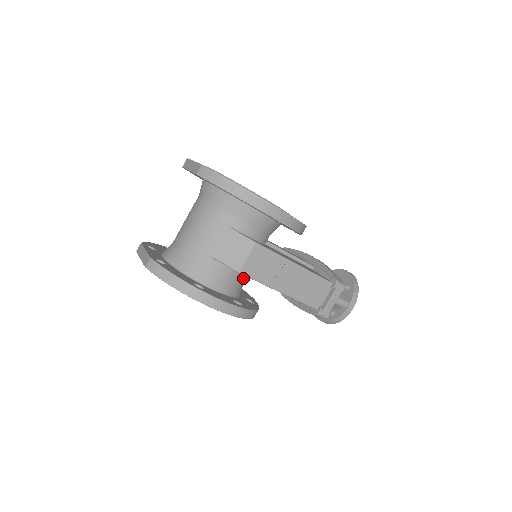
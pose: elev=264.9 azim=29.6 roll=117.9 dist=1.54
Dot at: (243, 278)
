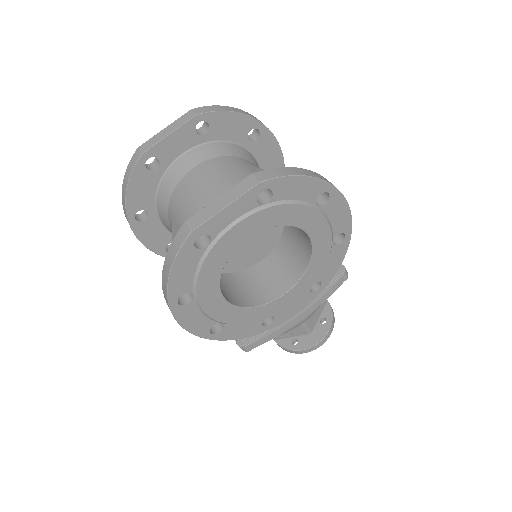
Dot at: occluded
